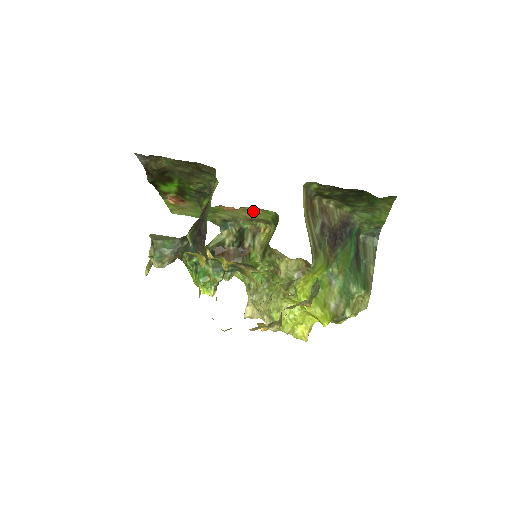
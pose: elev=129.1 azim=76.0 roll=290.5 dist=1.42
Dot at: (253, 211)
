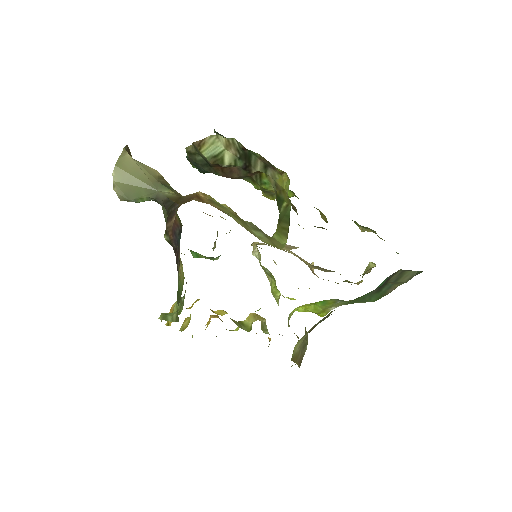
Dot at: occluded
